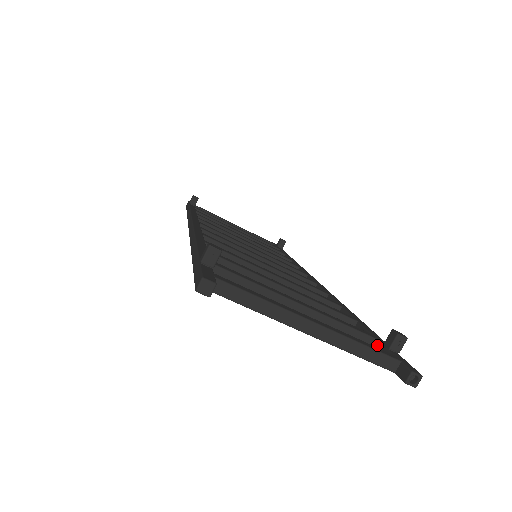
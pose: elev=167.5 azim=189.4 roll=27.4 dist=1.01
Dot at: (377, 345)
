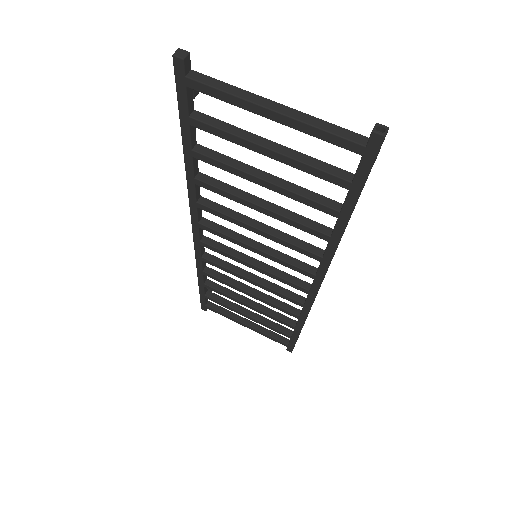
Dot at: (355, 173)
